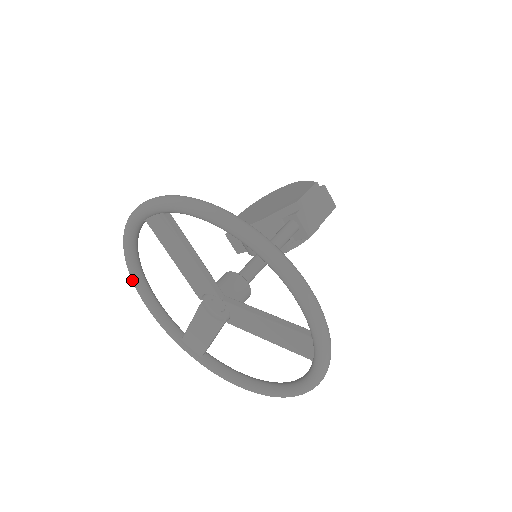
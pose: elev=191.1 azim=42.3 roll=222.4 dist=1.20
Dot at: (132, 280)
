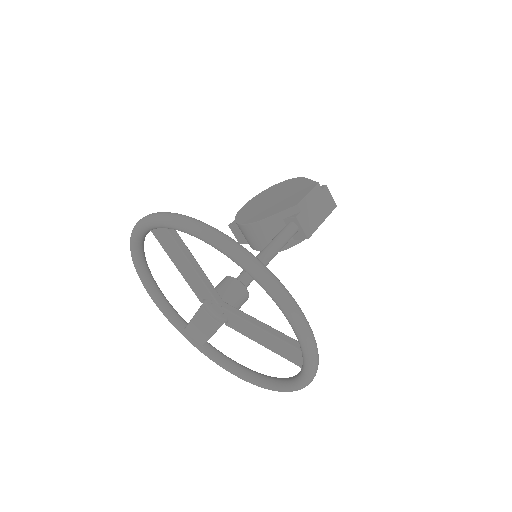
Dot at: occluded
